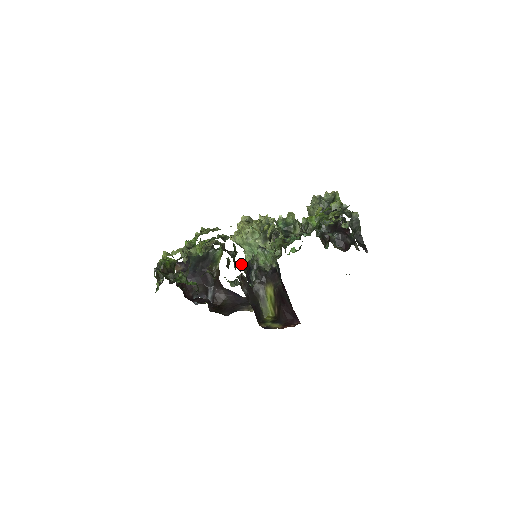
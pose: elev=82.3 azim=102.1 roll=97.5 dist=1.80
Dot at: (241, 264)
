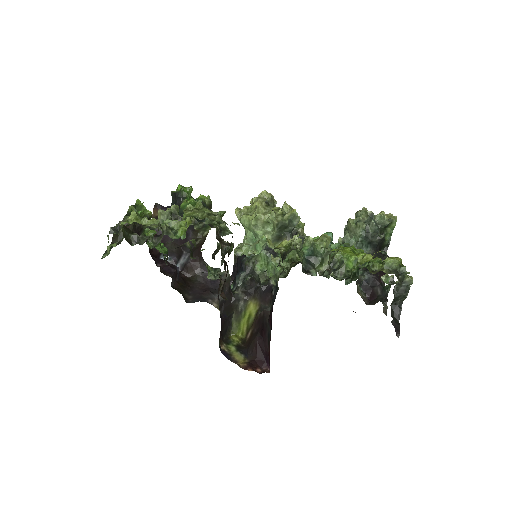
Dot at: (234, 249)
